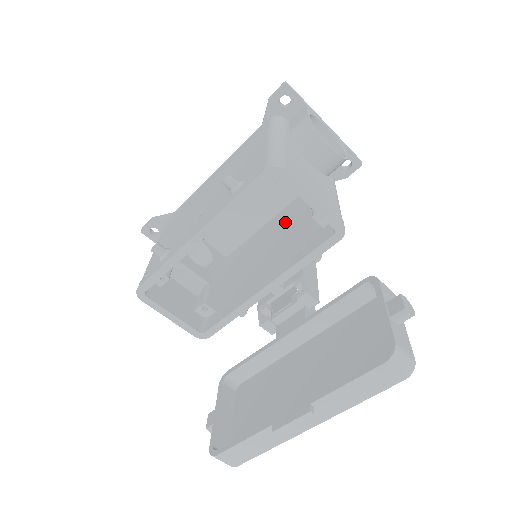
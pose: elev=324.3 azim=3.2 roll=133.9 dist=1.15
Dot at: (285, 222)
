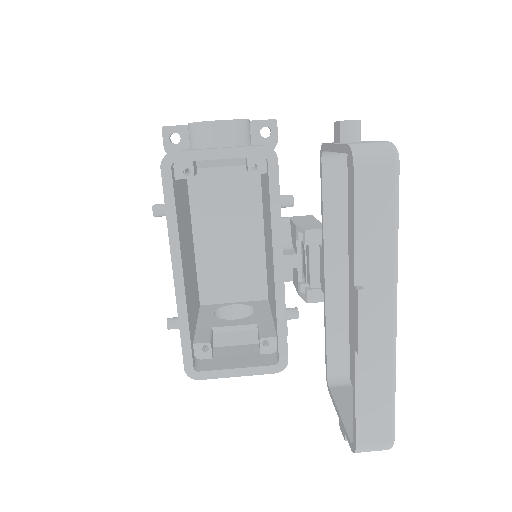
Dot at: (265, 216)
